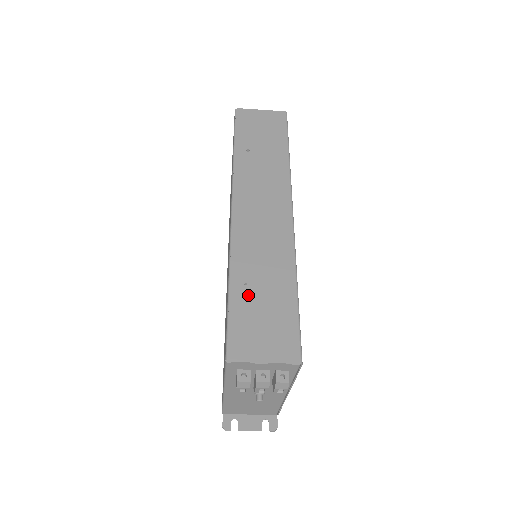
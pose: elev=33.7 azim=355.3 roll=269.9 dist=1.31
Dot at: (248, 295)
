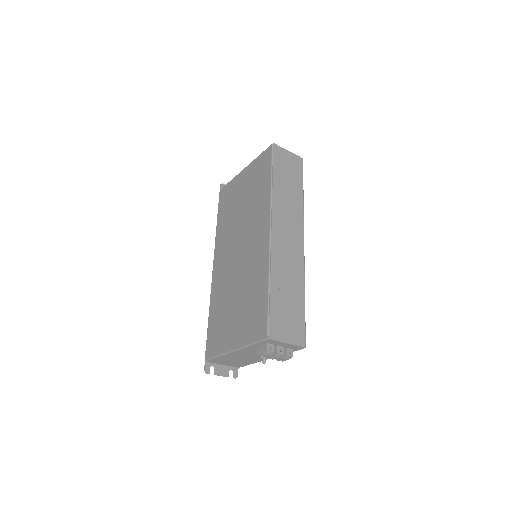
Dot at: (280, 296)
